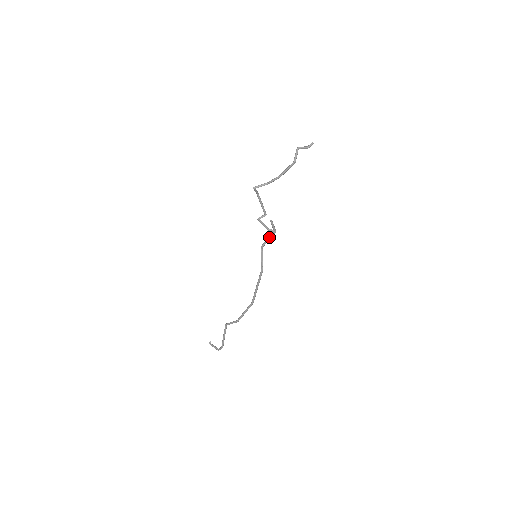
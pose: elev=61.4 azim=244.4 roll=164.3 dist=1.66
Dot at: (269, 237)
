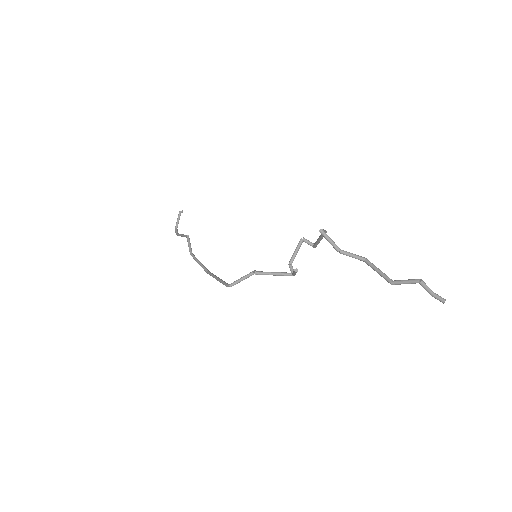
Dot at: (277, 273)
